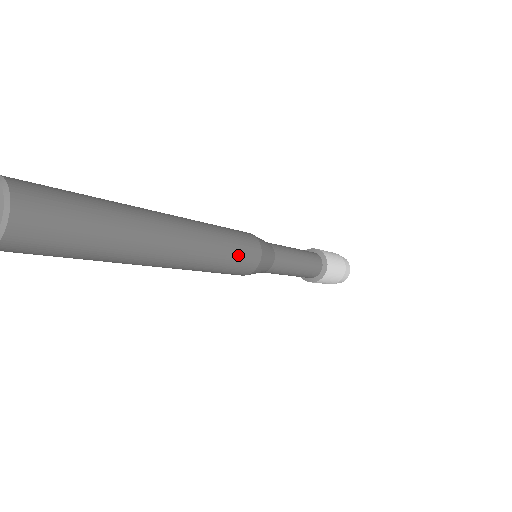
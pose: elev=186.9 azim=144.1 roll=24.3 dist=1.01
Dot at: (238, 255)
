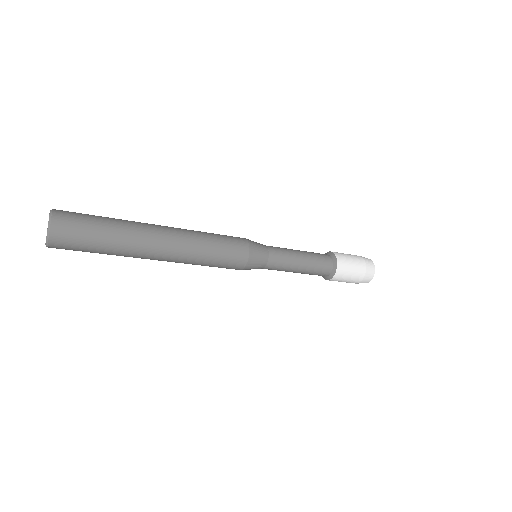
Dot at: (223, 238)
